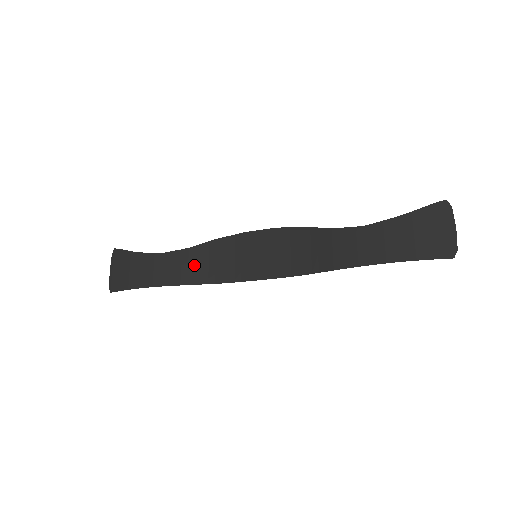
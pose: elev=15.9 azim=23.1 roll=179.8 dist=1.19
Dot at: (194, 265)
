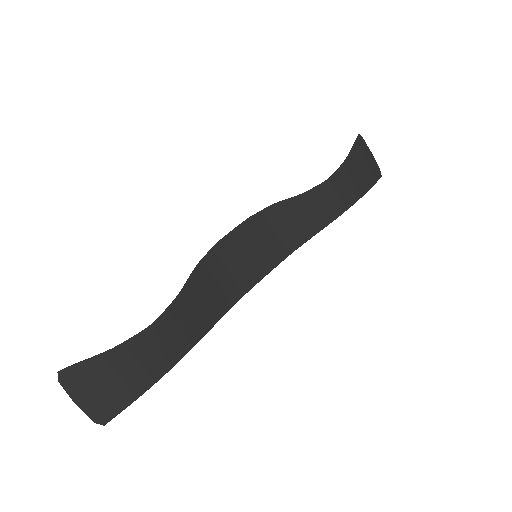
Dot at: (197, 308)
